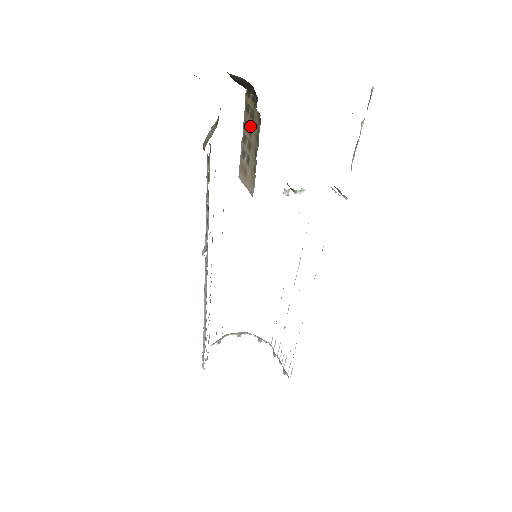
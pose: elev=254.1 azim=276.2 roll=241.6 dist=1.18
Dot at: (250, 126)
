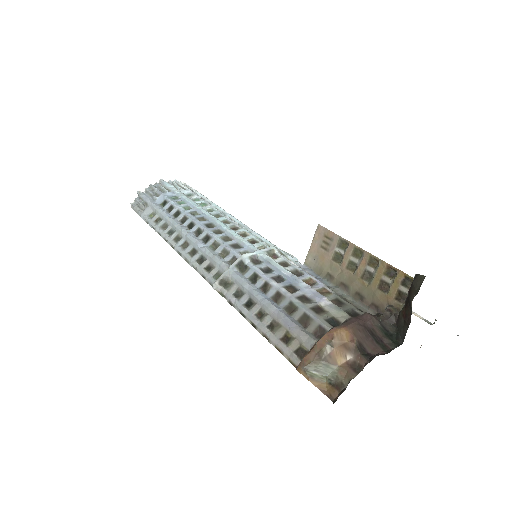
Dot at: (372, 274)
